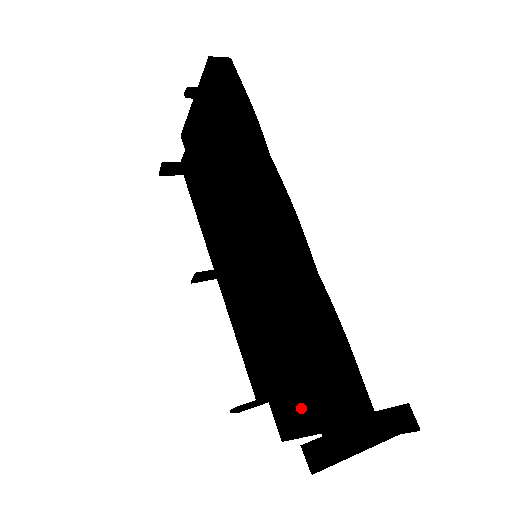
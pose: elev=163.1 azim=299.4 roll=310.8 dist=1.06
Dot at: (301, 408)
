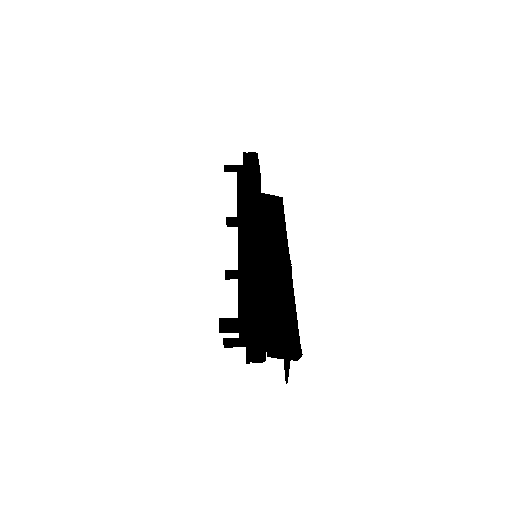
Dot at: occluded
